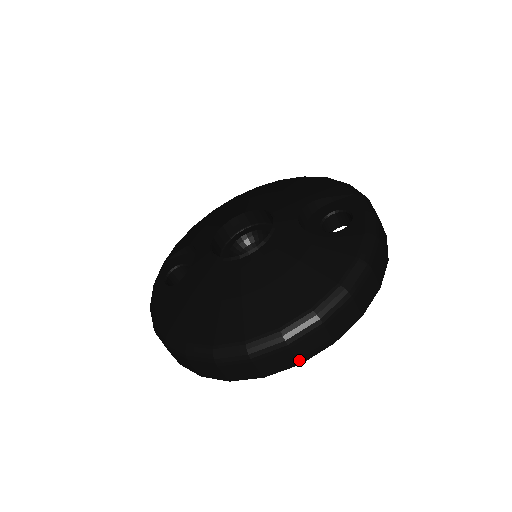
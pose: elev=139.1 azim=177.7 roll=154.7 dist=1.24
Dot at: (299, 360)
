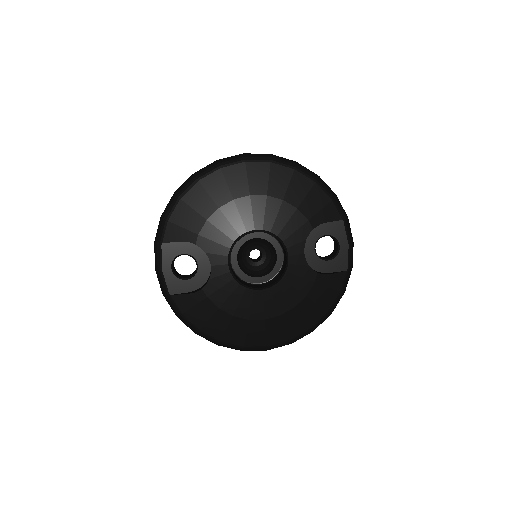
Dot at: occluded
